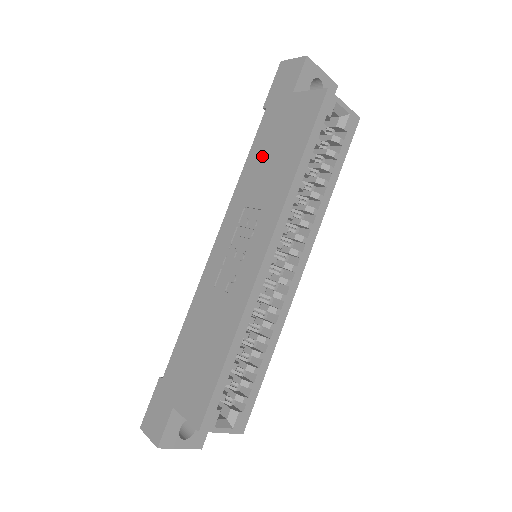
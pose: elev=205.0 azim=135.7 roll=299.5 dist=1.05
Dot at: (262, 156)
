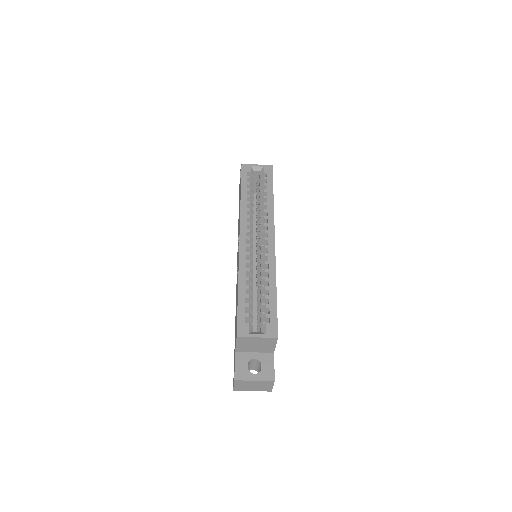
Dot at: occluded
